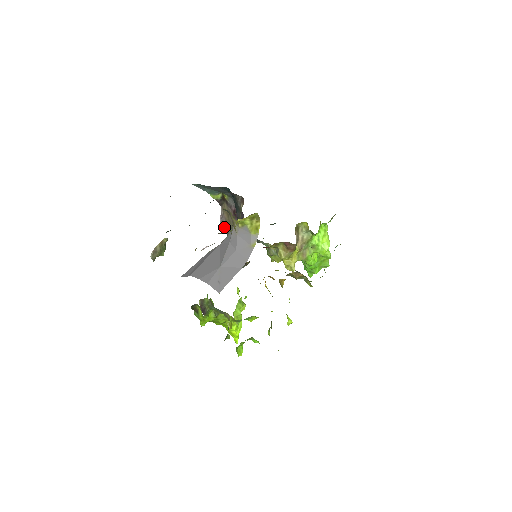
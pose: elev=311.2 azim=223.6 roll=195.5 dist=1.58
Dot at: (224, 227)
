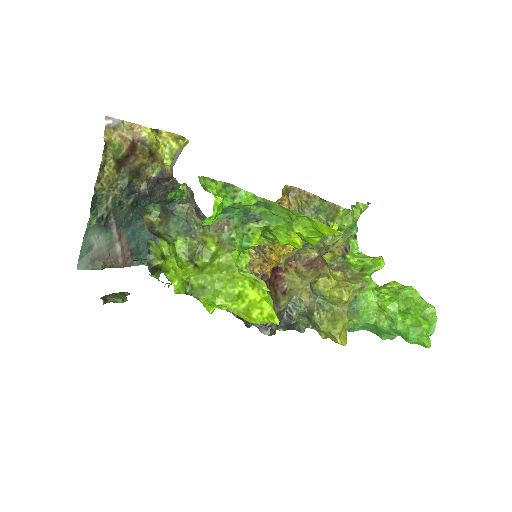
Dot at: occluded
